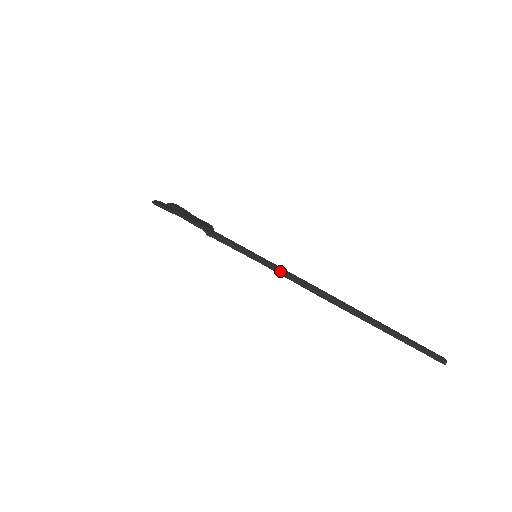
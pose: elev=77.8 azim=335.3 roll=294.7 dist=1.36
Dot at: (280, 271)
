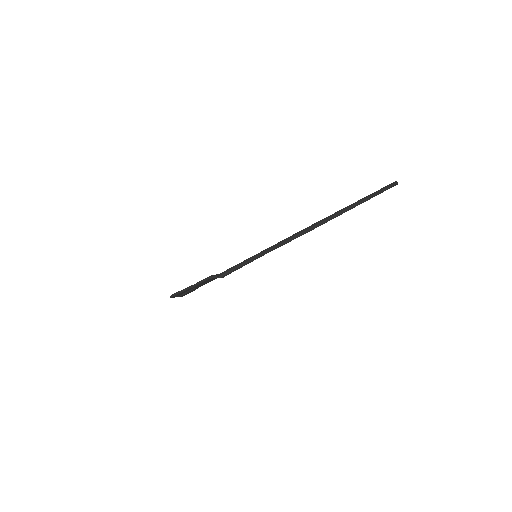
Dot at: (276, 245)
